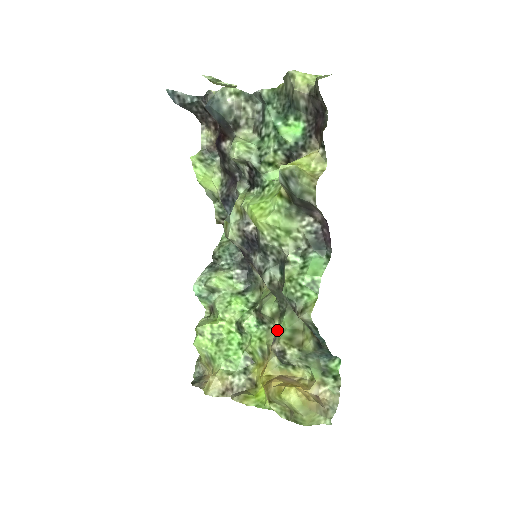
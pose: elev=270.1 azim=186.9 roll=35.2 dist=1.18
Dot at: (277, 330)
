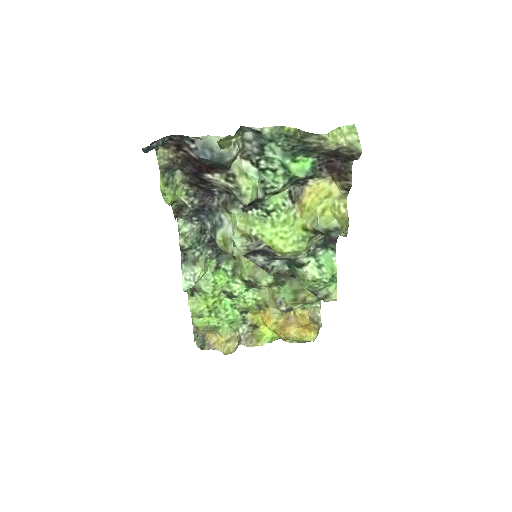
Dot at: (278, 295)
